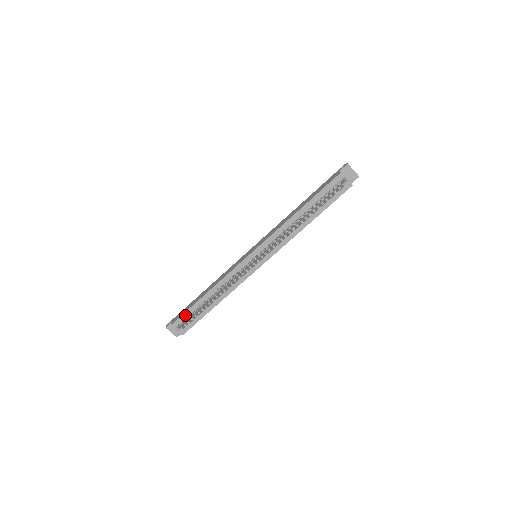
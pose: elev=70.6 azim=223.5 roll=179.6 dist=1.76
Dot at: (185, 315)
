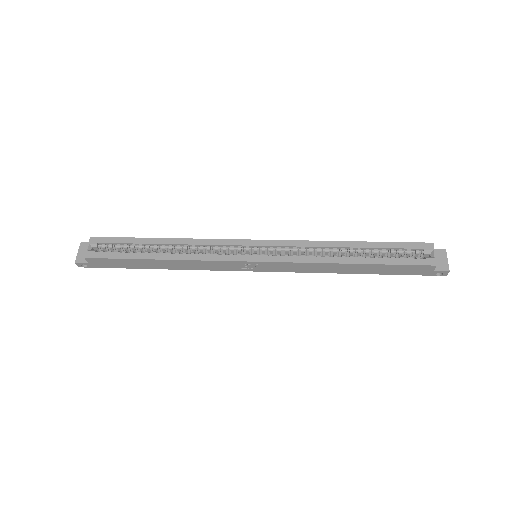
Dot at: (117, 240)
